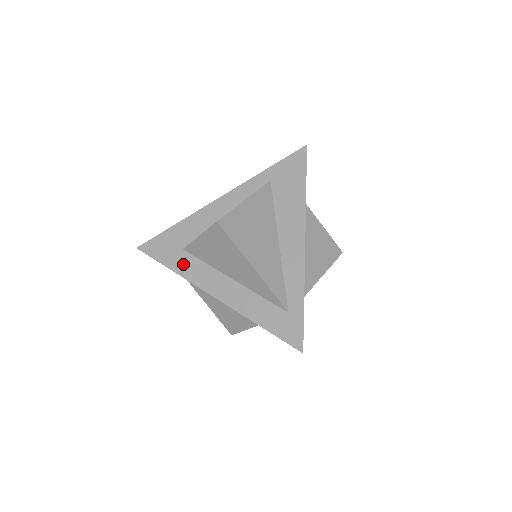
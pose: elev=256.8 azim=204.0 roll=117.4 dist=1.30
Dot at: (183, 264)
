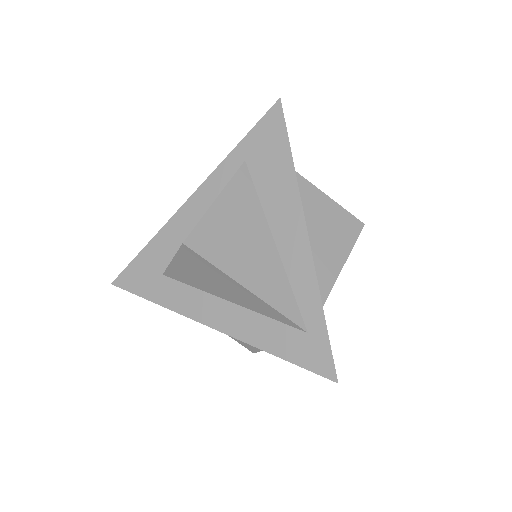
Dot at: (167, 293)
